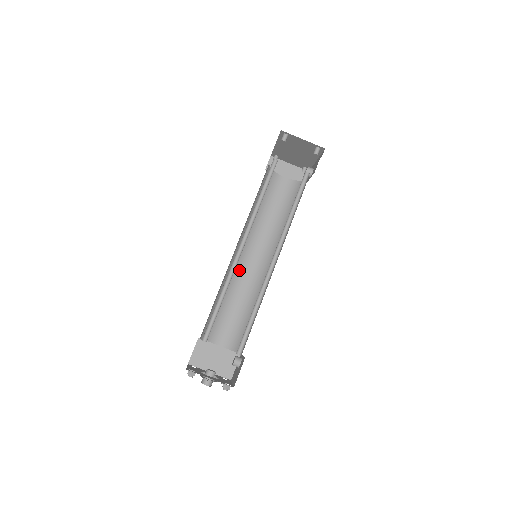
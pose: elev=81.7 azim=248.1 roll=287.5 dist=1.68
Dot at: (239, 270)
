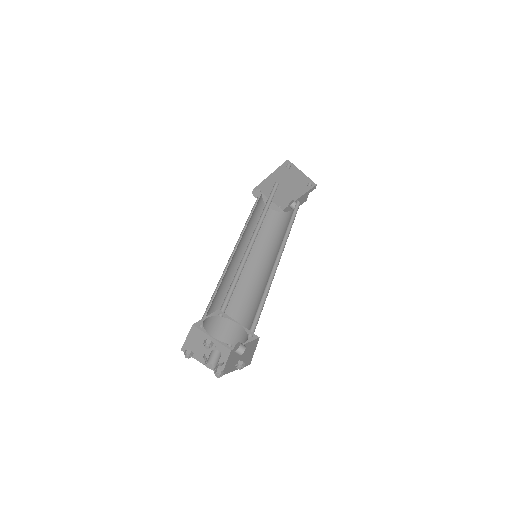
Dot at: (233, 269)
